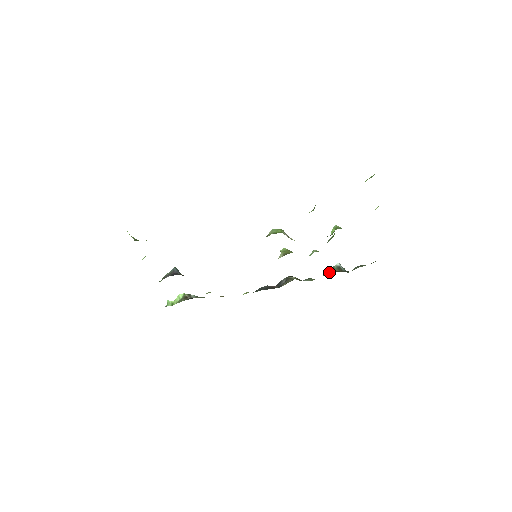
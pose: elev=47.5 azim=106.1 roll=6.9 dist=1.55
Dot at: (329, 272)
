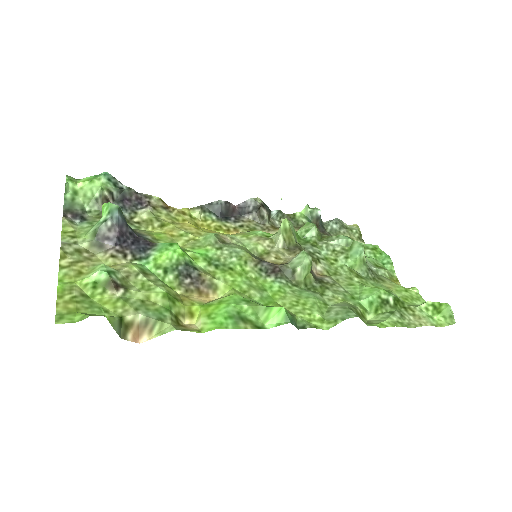
Dot at: (304, 213)
